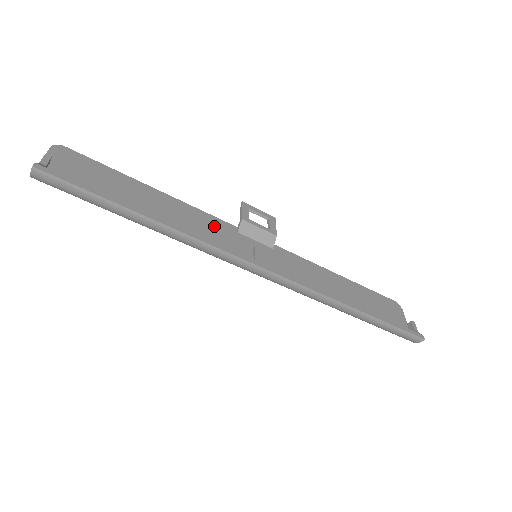
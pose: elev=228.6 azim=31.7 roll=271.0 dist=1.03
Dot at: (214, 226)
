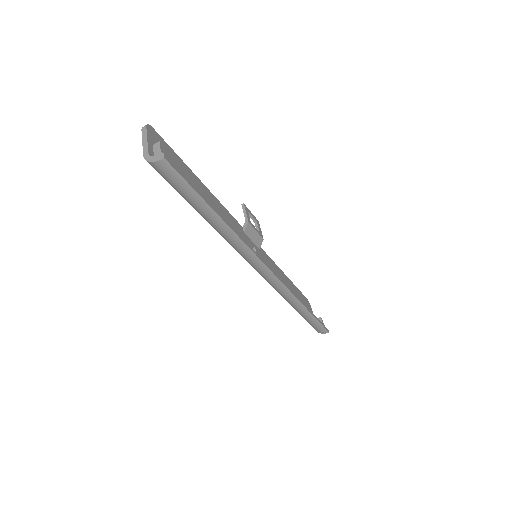
Dot at: (234, 225)
